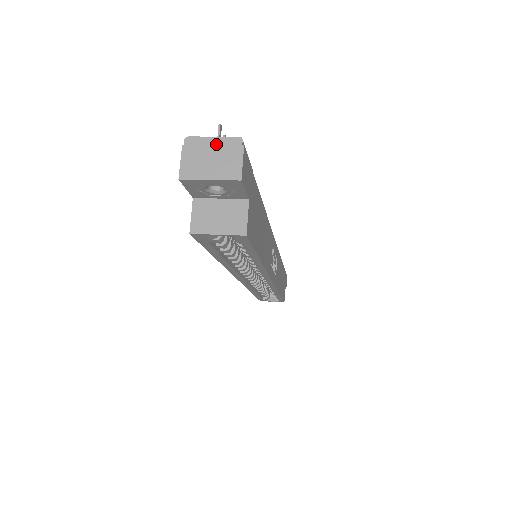
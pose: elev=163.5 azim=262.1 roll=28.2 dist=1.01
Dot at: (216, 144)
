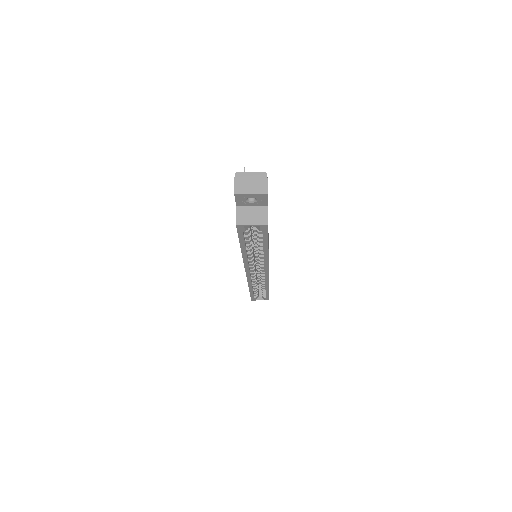
Dot at: (253, 176)
